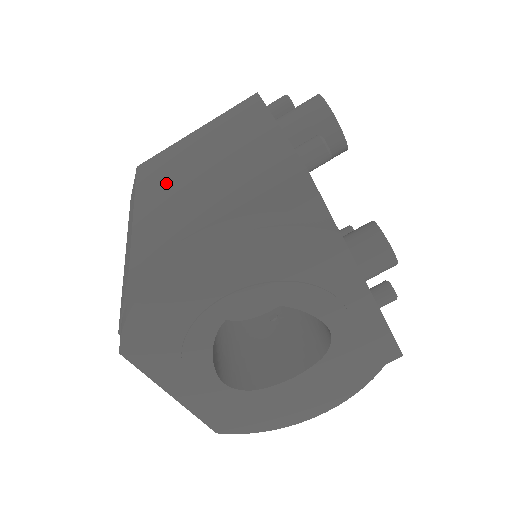
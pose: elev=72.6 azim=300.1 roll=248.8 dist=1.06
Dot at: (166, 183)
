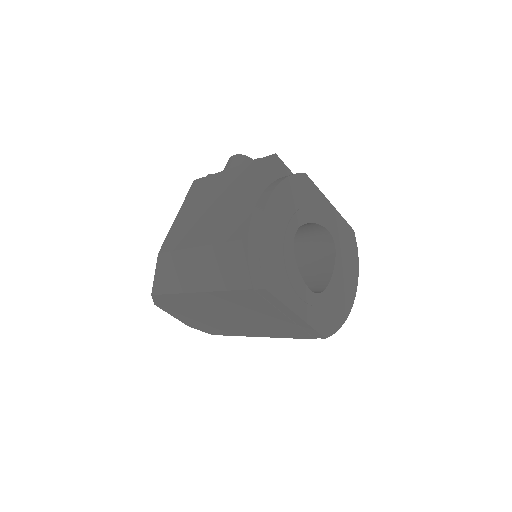
Dot at: (200, 227)
